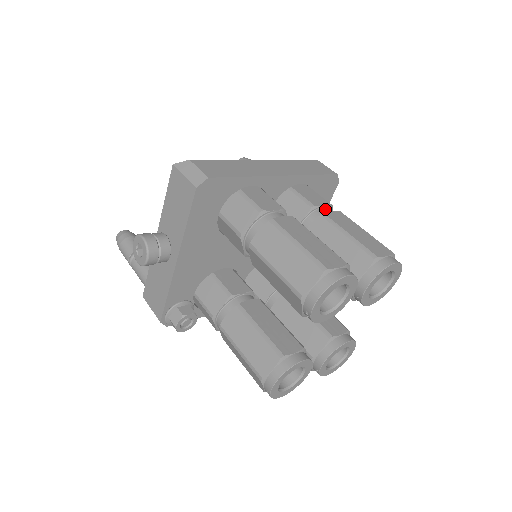
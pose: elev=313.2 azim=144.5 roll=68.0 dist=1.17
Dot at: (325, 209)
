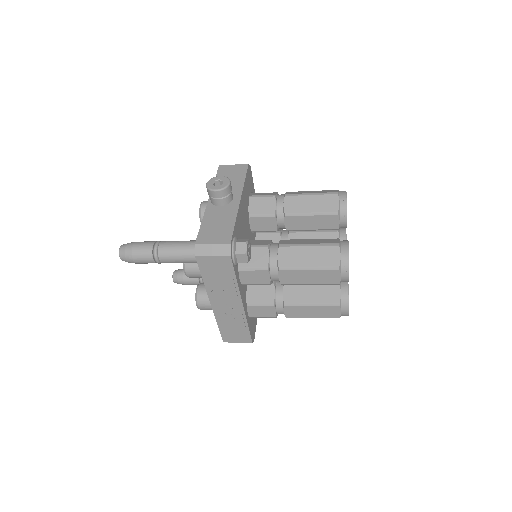
Dot at: occluded
